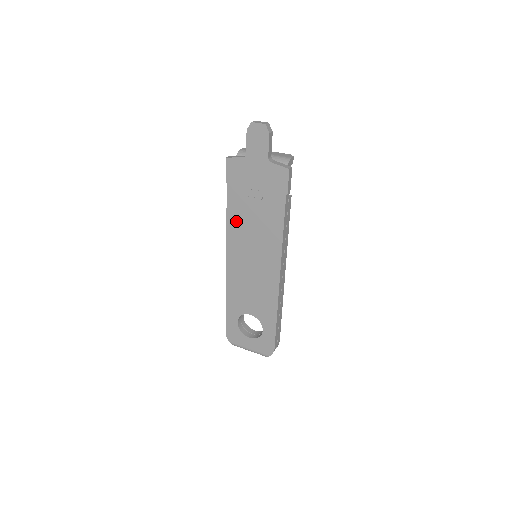
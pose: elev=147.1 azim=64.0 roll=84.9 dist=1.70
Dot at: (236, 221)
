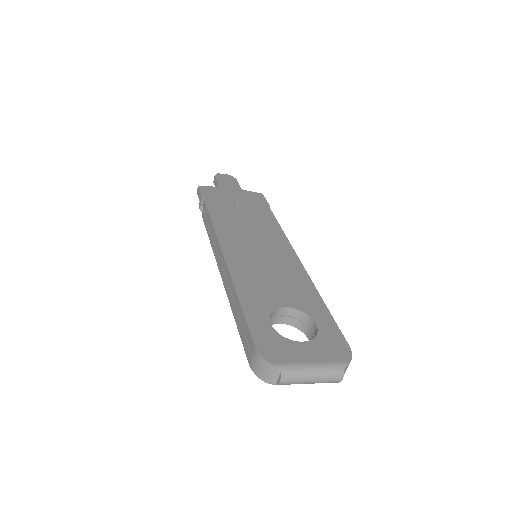
Dot at: (224, 221)
